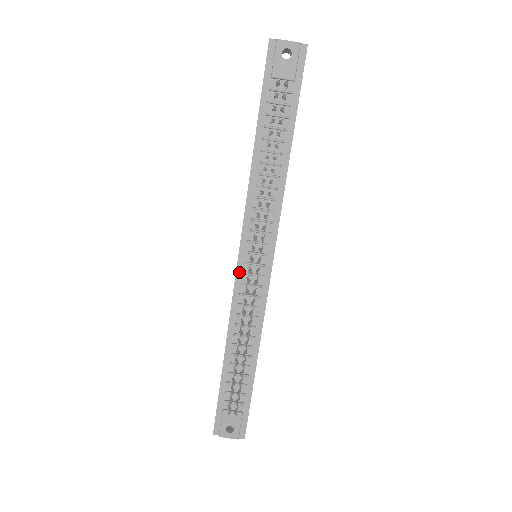
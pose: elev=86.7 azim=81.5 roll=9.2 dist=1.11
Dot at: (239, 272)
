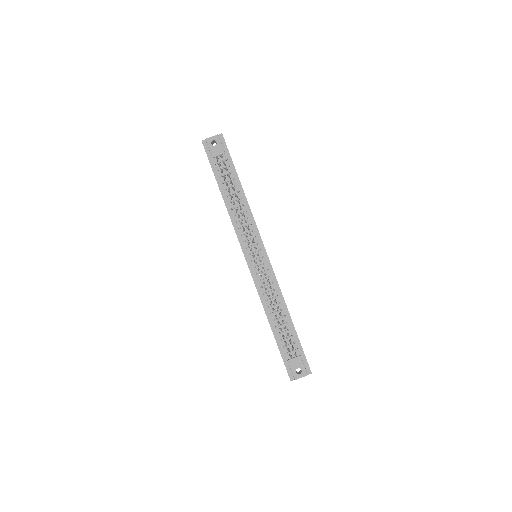
Dot at: (251, 268)
